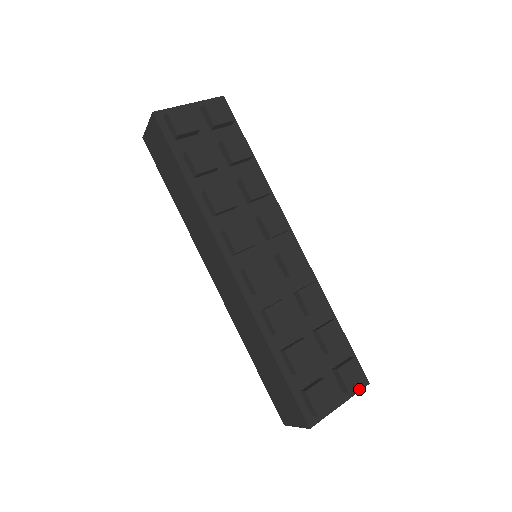
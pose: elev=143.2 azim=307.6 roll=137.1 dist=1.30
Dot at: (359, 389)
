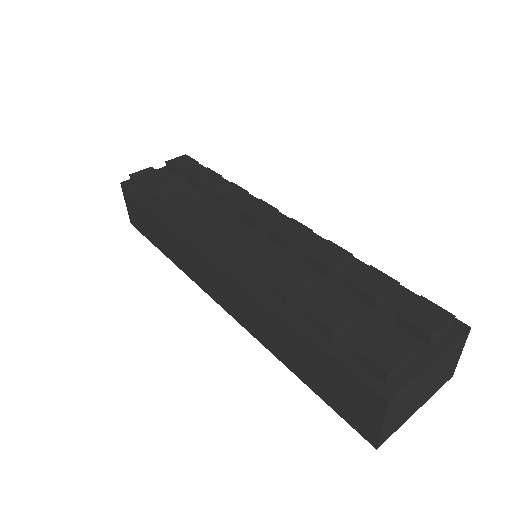
Dot at: (455, 337)
